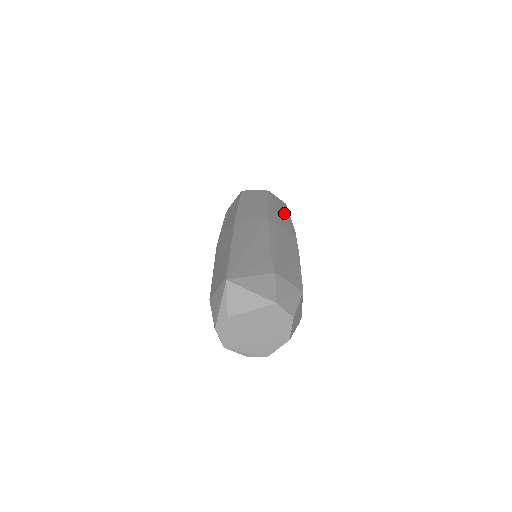
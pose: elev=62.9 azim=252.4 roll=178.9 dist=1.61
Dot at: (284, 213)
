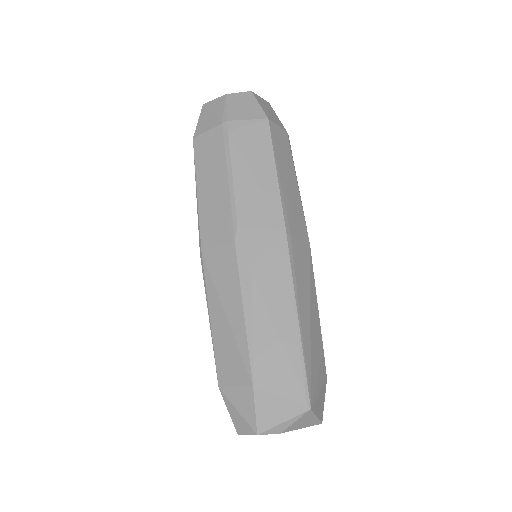
Dot at: occluded
